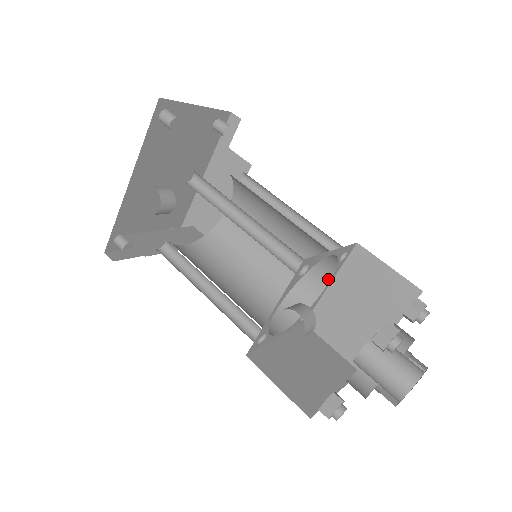
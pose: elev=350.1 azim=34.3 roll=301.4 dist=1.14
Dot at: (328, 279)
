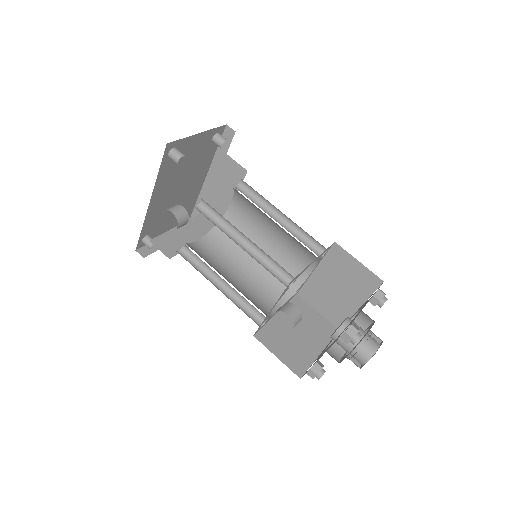
Dot at: (313, 267)
